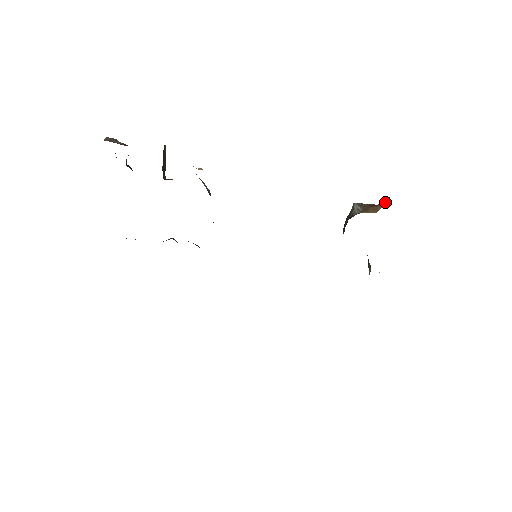
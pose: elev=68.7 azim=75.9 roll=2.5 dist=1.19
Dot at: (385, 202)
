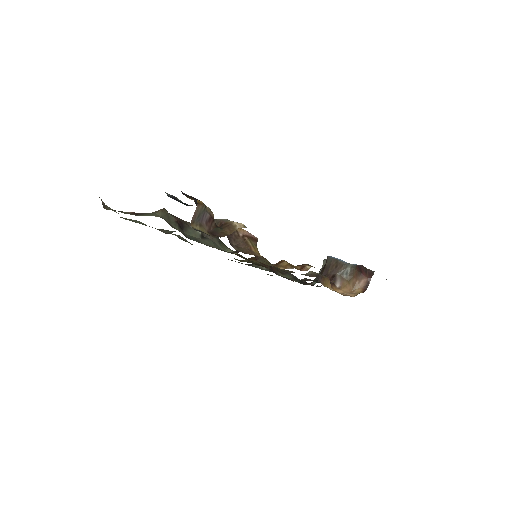
Dot at: (365, 283)
